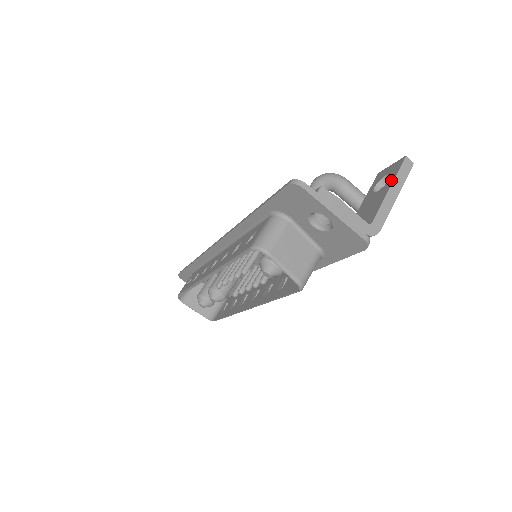
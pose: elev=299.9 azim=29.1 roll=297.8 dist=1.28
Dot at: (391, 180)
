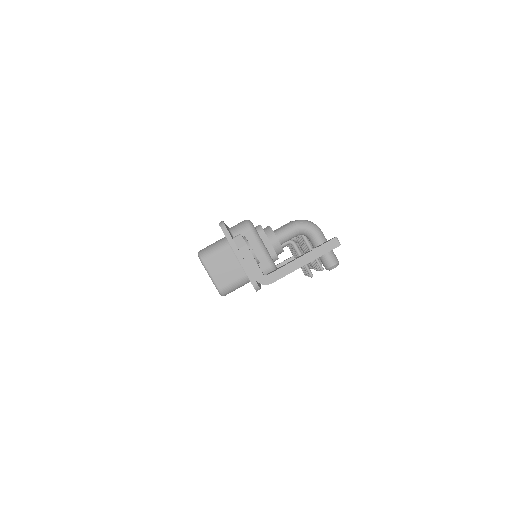
Dot at: occluded
